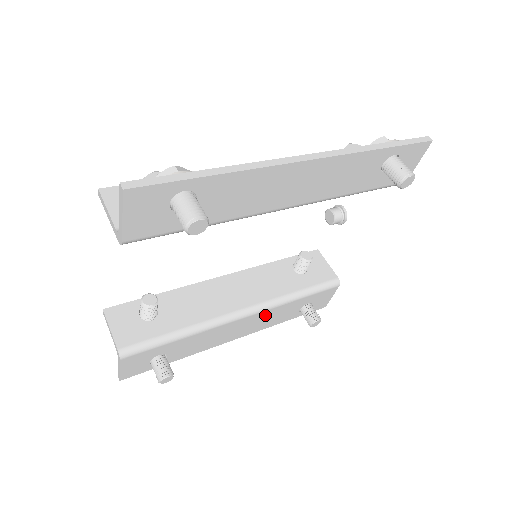
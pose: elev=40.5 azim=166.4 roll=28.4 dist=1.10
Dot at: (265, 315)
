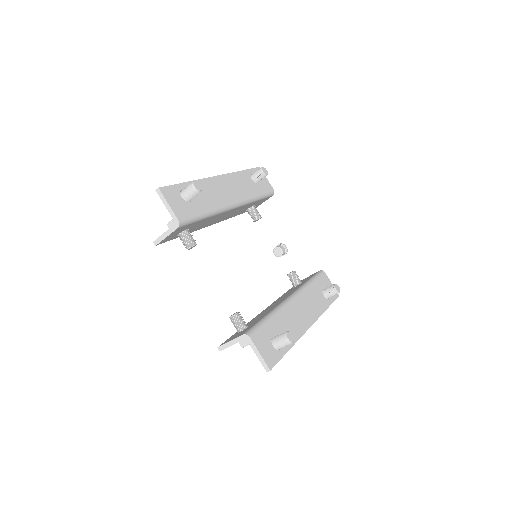
Dot at: (306, 299)
